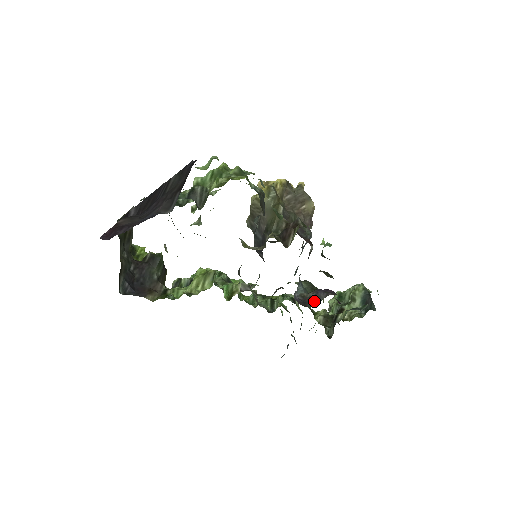
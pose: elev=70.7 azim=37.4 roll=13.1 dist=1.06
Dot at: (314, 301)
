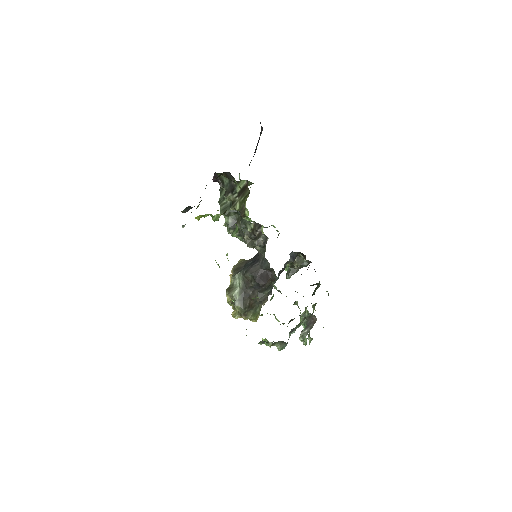
Dot at: occluded
